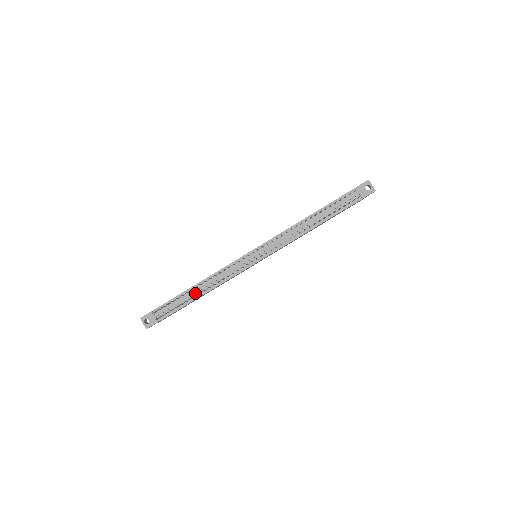
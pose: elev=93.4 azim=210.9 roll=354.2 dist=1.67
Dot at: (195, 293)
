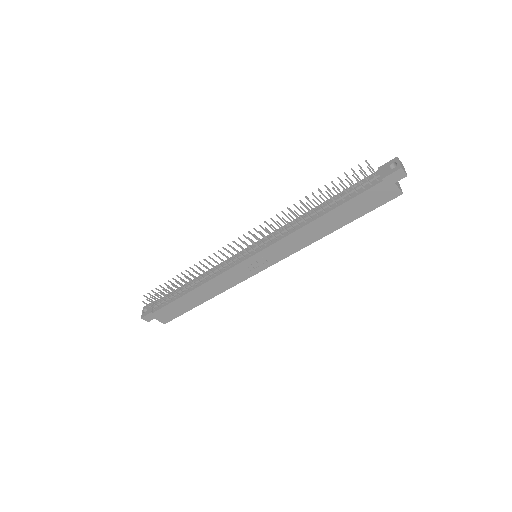
Dot at: (189, 287)
